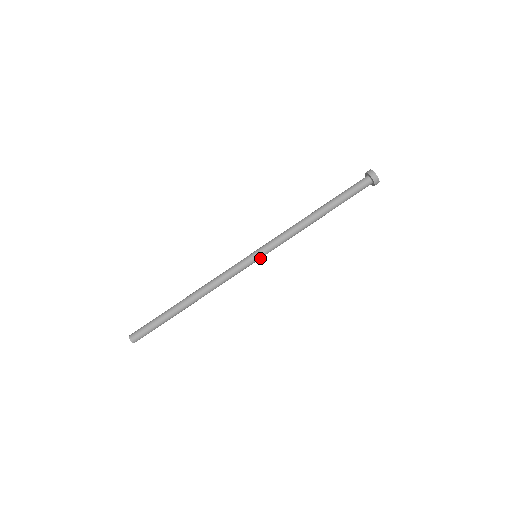
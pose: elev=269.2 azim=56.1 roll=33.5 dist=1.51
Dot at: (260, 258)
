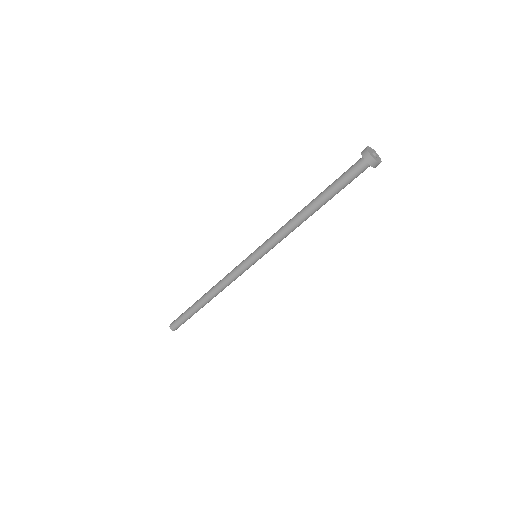
Dot at: (260, 258)
